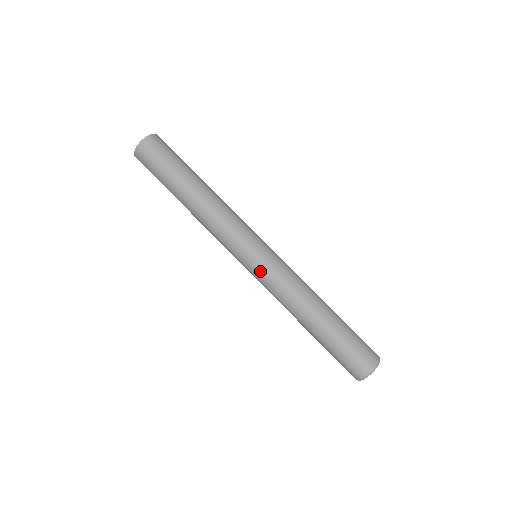
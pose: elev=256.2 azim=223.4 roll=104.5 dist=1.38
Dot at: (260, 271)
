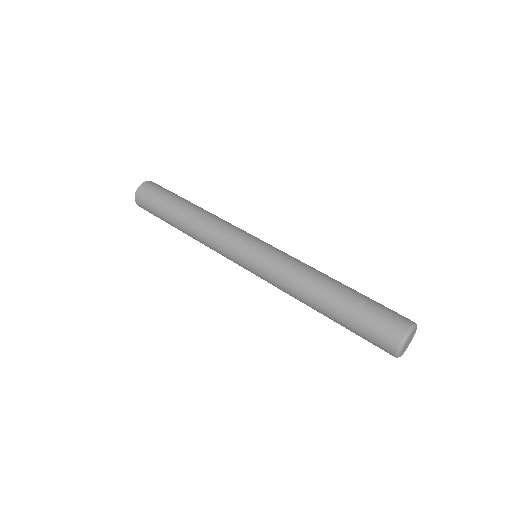
Dot at: (258, 265)
